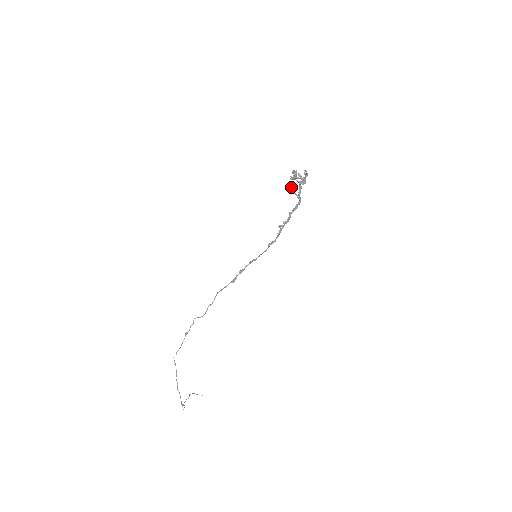
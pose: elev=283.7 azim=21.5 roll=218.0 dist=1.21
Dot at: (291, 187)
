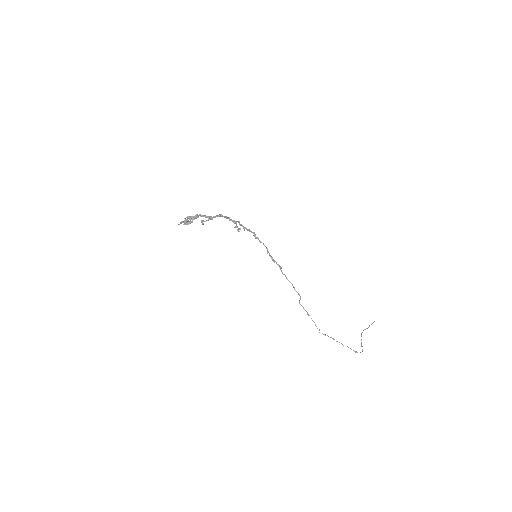
Dot at: occluded
